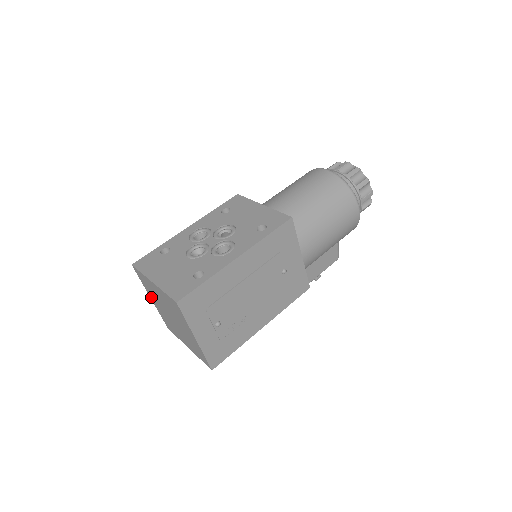
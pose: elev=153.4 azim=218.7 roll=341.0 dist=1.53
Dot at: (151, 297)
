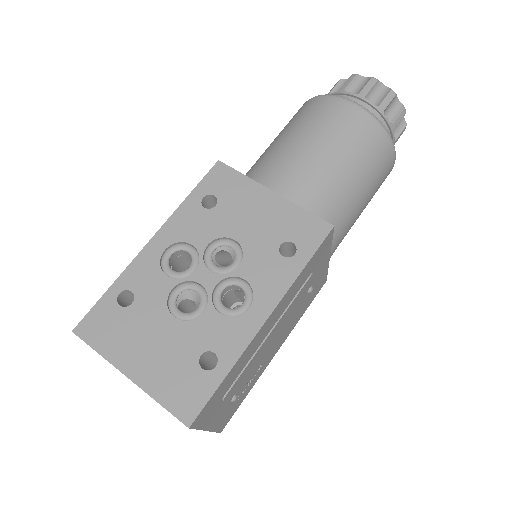
Dot at: occluded
